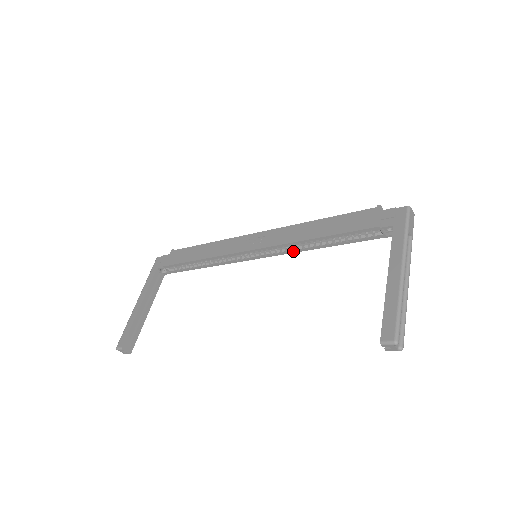
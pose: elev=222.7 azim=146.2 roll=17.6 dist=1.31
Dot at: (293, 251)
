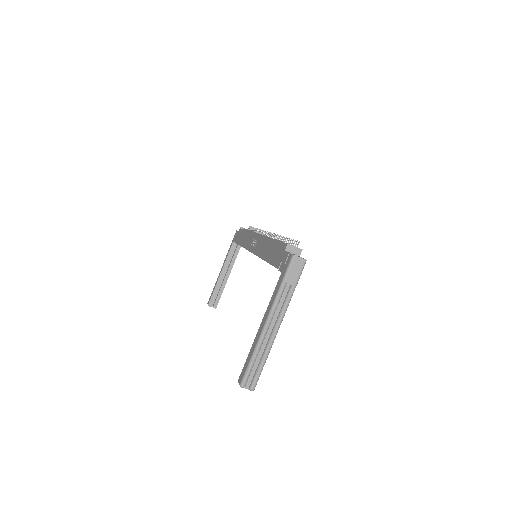
Dot at: occluded
